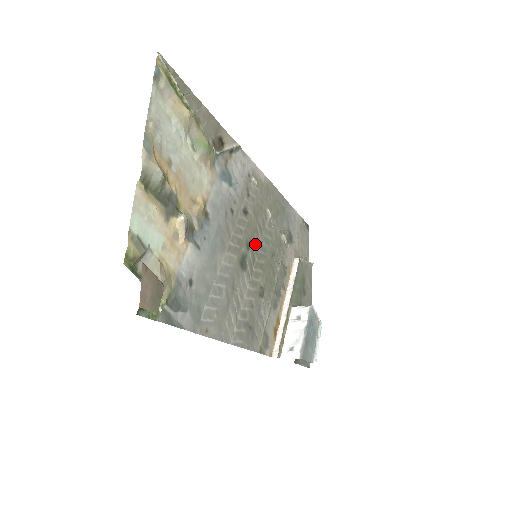
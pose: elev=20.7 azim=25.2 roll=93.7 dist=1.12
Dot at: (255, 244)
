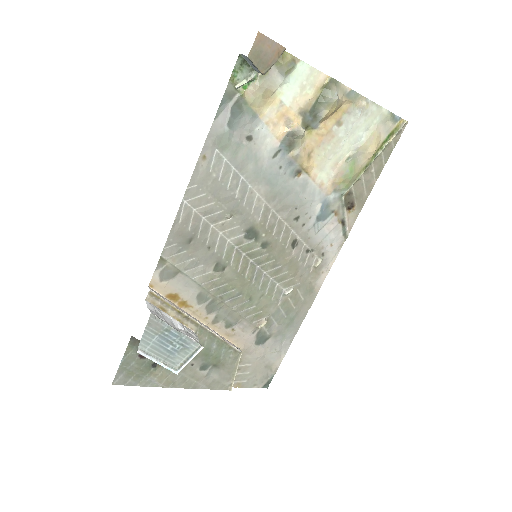
Dot at: (265, 259)
